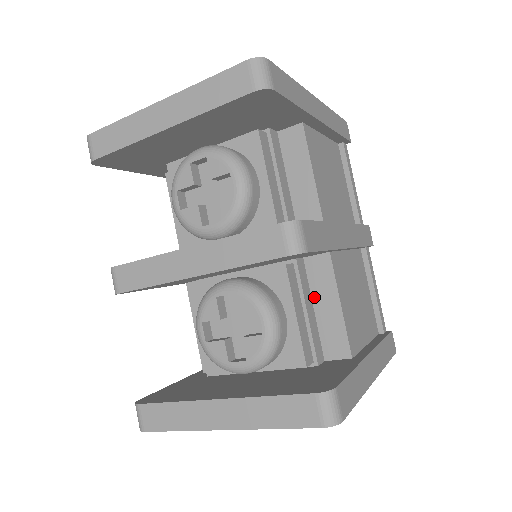
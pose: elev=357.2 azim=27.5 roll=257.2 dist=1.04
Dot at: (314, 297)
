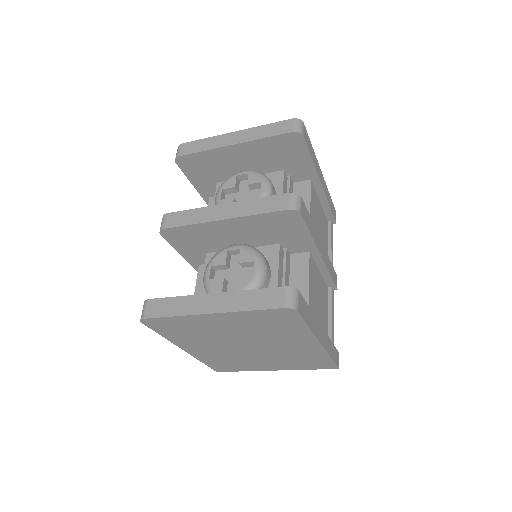
Dot at: (291, 279)
